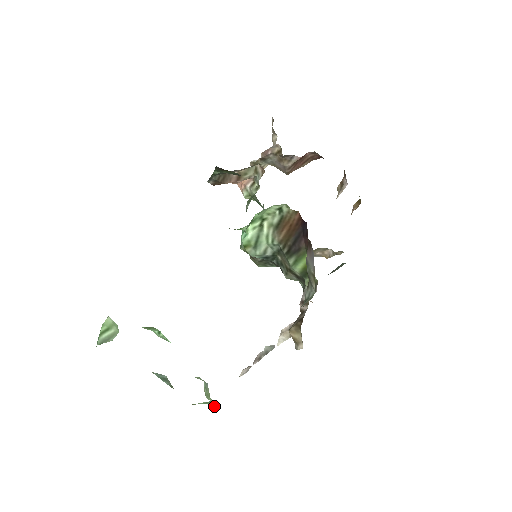
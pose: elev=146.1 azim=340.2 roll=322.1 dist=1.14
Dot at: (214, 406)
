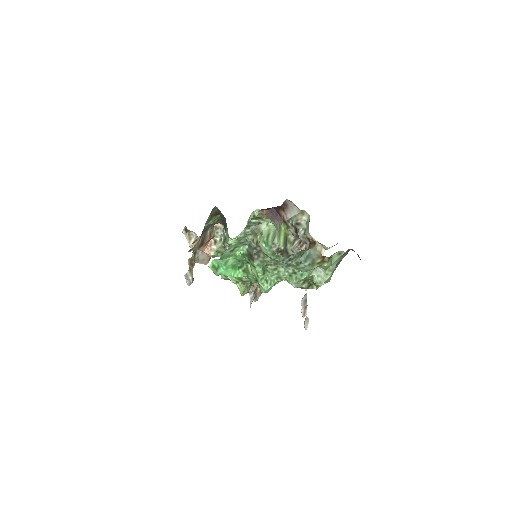
Dot at: (335, 260)
